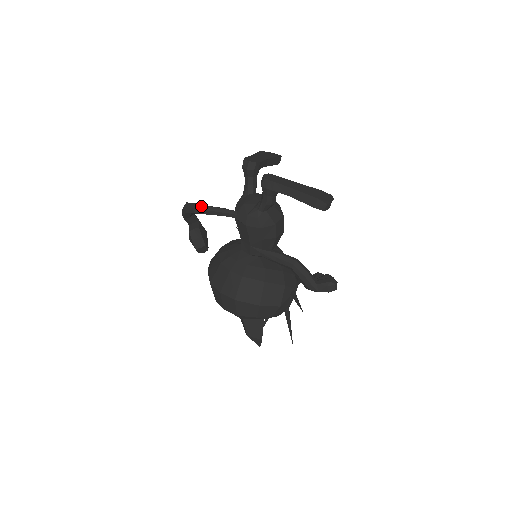
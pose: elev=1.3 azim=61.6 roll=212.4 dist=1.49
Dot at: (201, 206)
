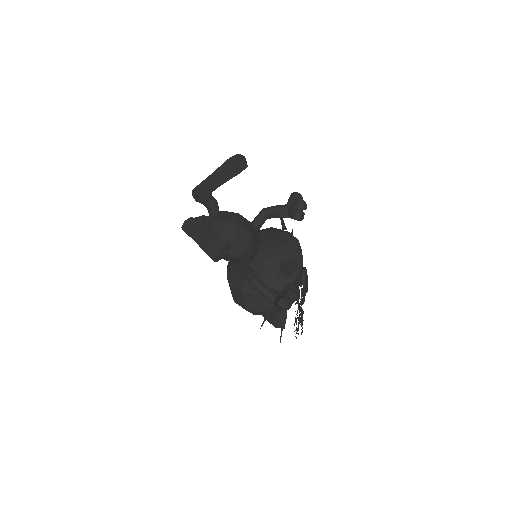
Dot at: occluded
